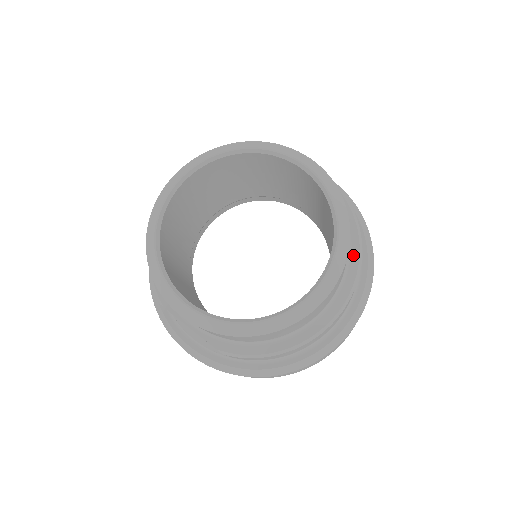
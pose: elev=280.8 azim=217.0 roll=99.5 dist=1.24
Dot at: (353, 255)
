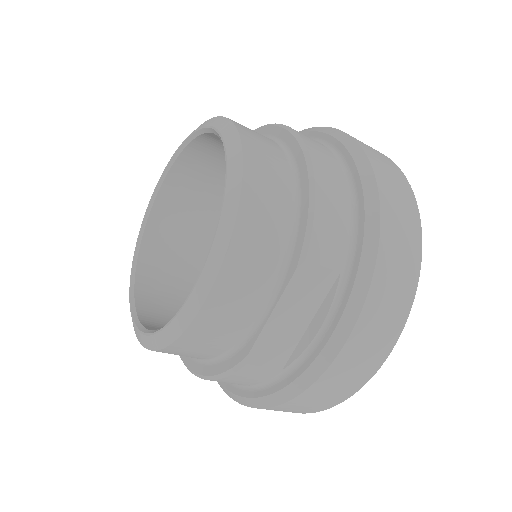
Dot at: occluded
